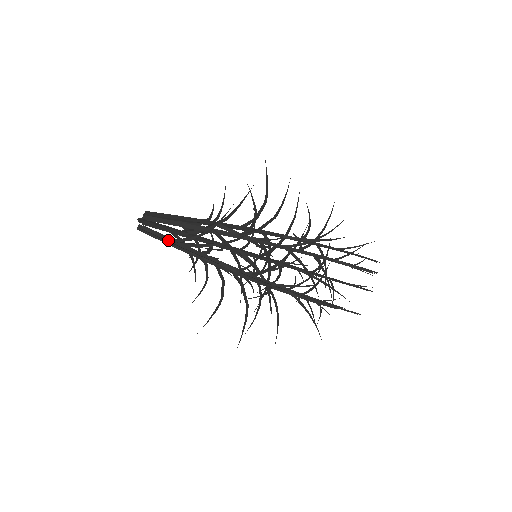
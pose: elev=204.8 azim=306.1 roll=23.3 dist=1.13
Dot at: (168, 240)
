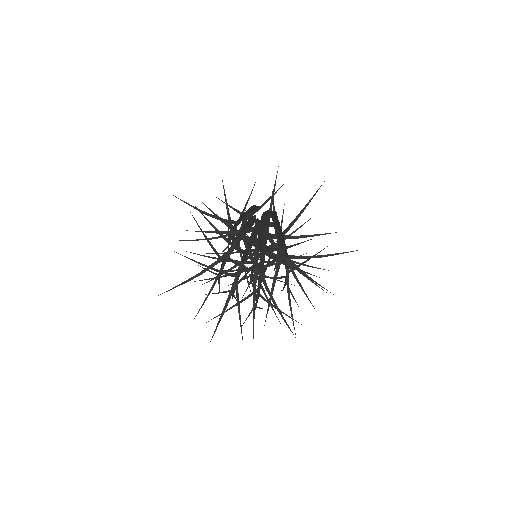
Dot at: (262, 244)
